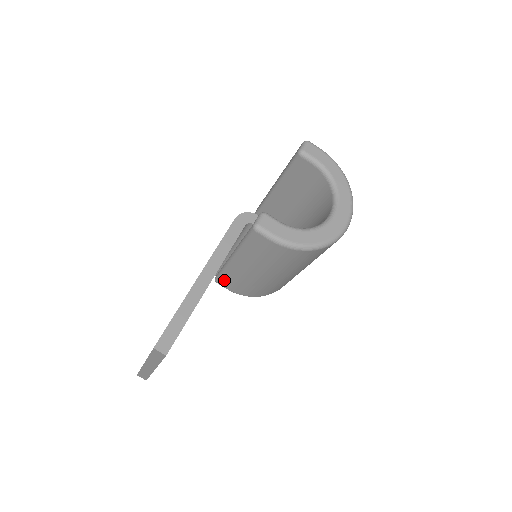
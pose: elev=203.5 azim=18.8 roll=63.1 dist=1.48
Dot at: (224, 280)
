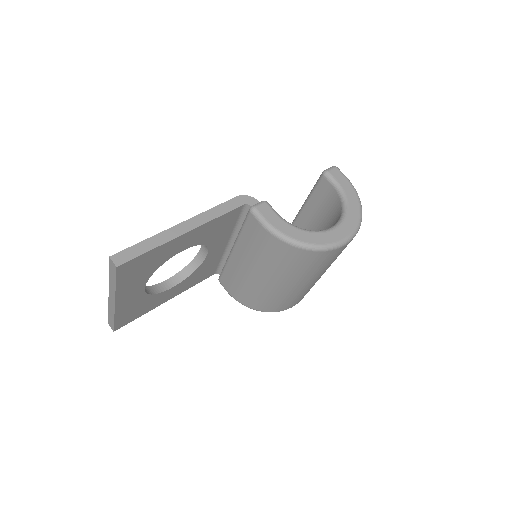
Dot at: (225, 278)
